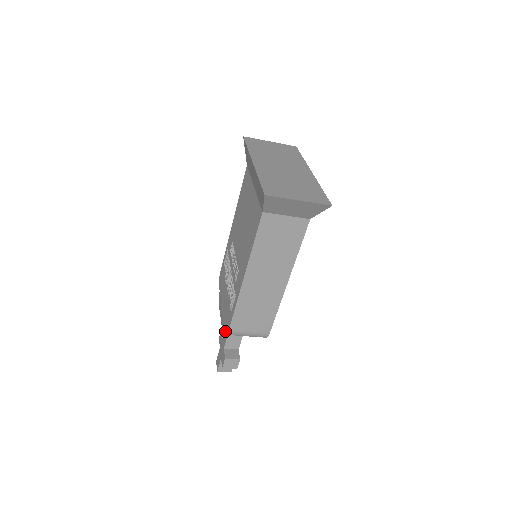
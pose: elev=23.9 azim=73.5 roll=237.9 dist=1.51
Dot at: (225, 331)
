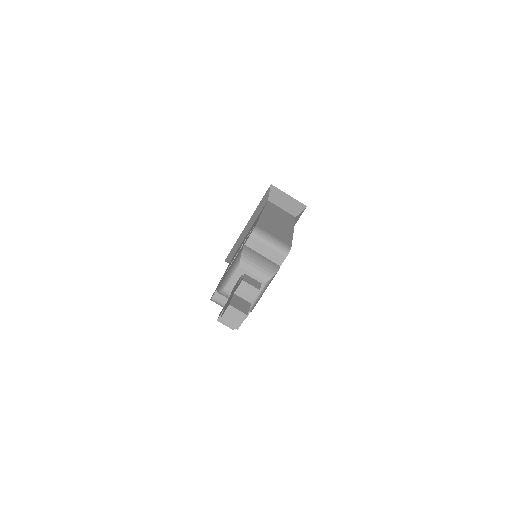
Dot at: (249, 236)
